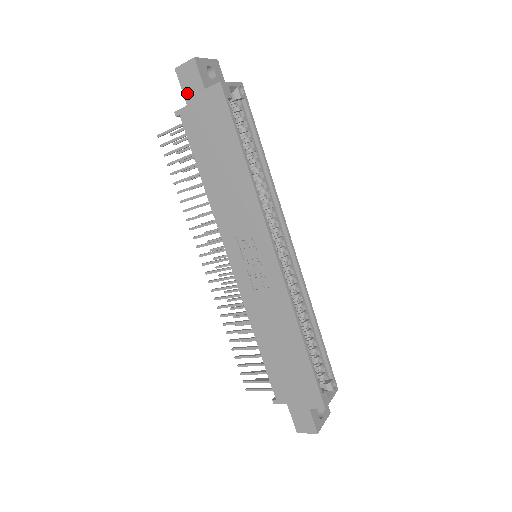
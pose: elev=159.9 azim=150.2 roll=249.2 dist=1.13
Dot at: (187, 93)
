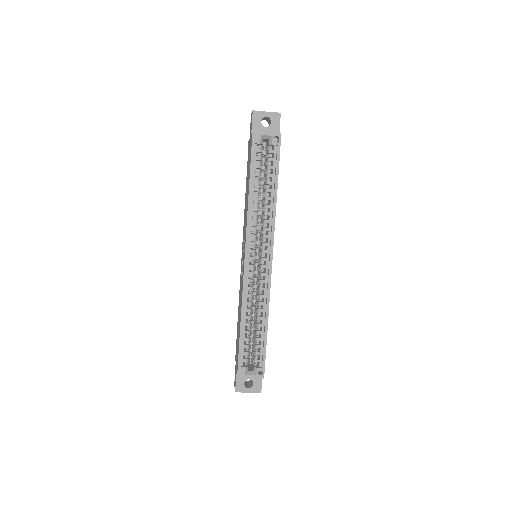
Dot at: (250, 132)
